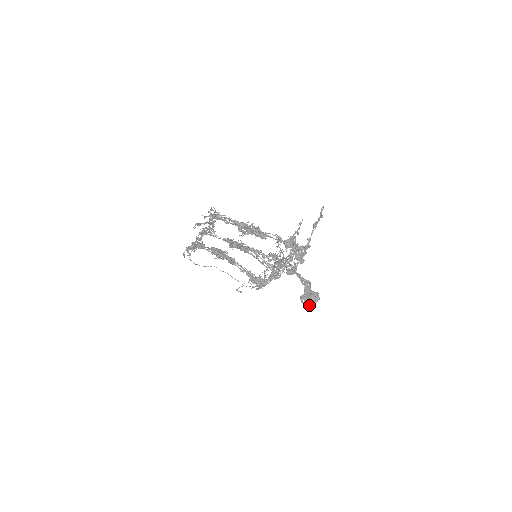
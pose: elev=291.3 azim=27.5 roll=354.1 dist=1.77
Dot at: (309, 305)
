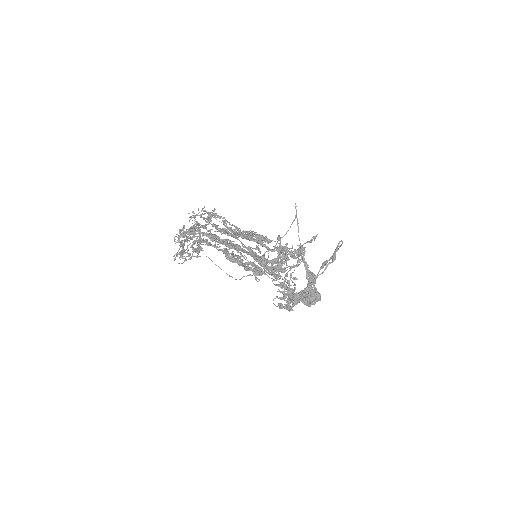
Dot at: (307, 305)
